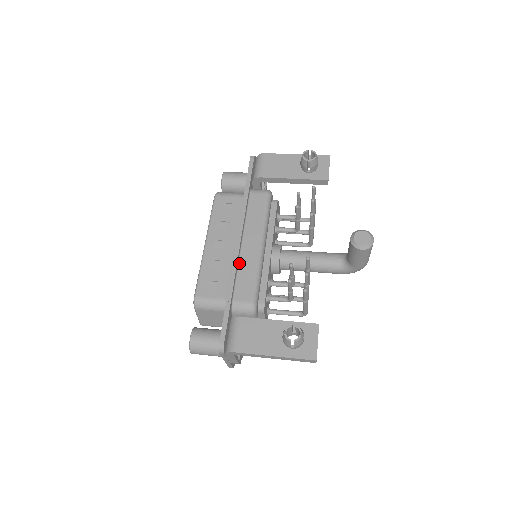
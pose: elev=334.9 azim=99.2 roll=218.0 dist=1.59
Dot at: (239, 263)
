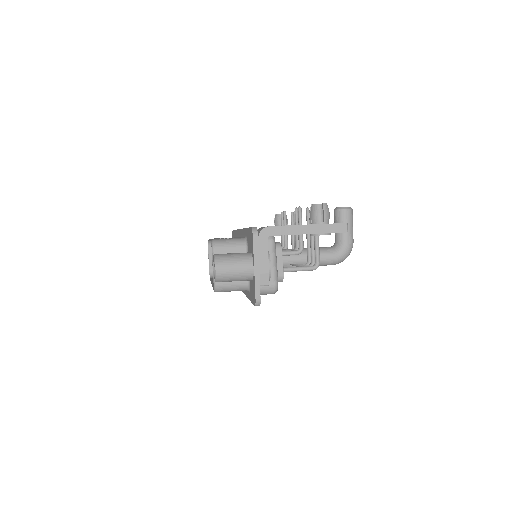
Dot at: occluded
